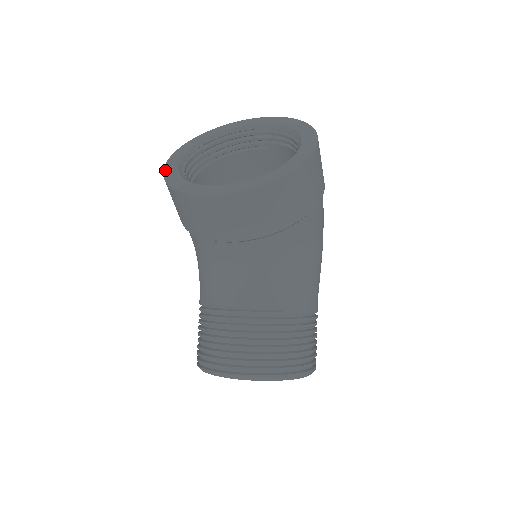
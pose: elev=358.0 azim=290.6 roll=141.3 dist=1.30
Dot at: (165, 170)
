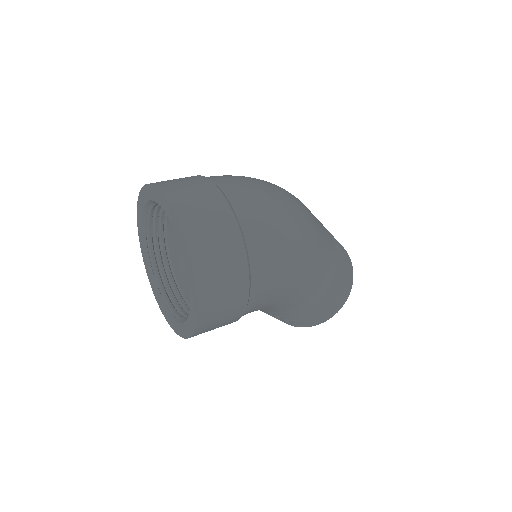
Dot at: (139, 241)
